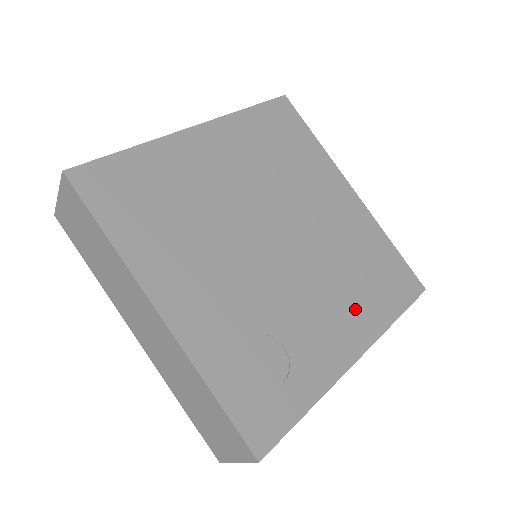
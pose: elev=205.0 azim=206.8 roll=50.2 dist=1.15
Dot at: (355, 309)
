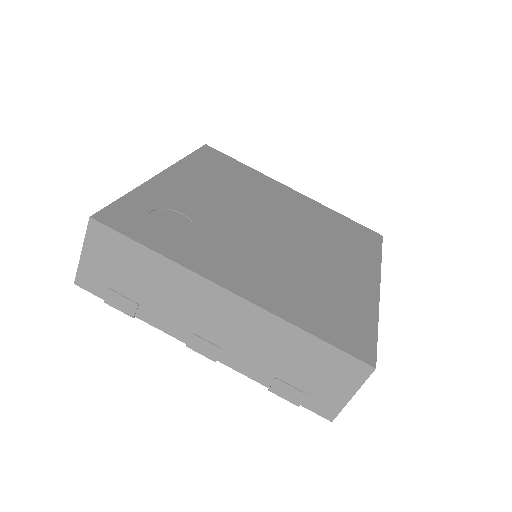
Dot at: (276, 288)
